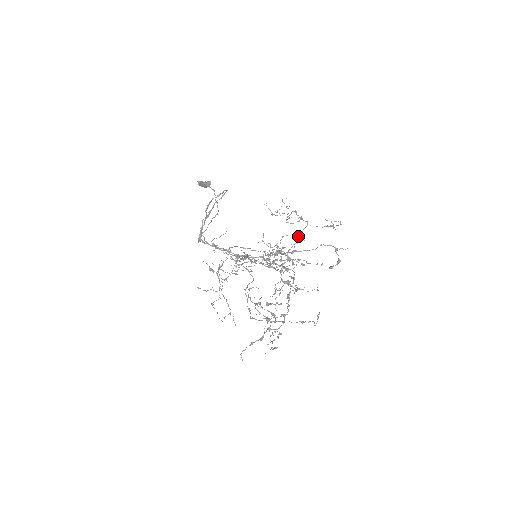
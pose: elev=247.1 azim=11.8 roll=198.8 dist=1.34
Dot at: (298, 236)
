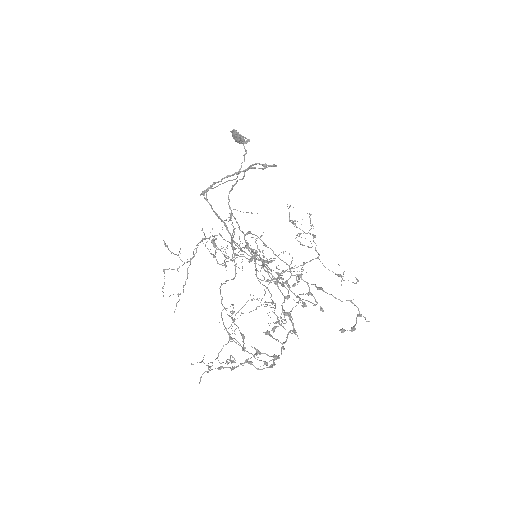
Dot at: (304, 263)
